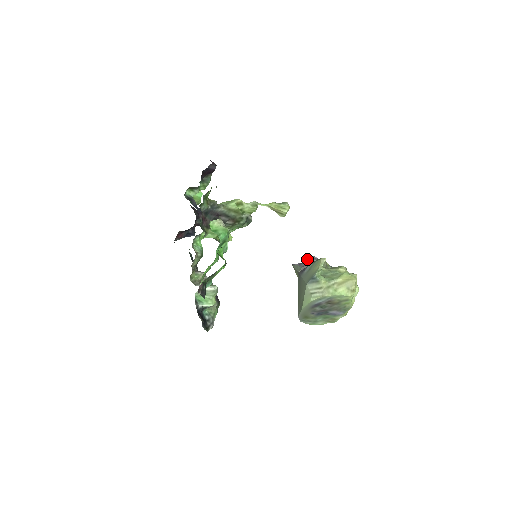
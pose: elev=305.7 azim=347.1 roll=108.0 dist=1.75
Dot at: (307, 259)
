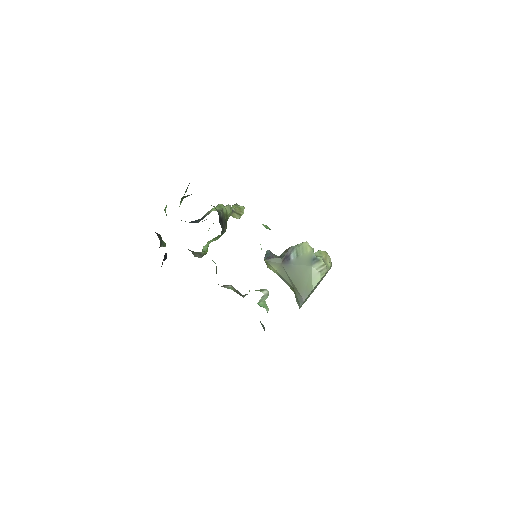
Dot at: (267, 254)
